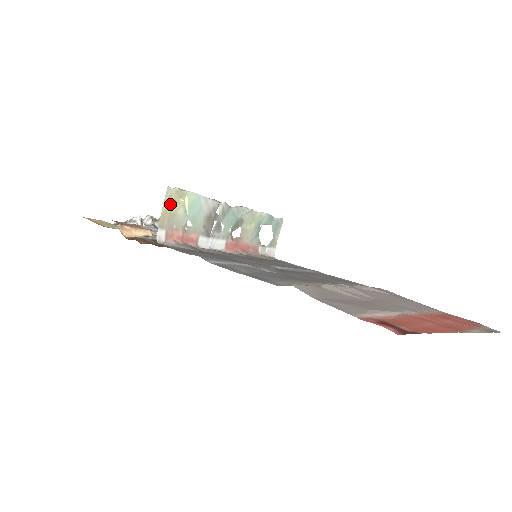
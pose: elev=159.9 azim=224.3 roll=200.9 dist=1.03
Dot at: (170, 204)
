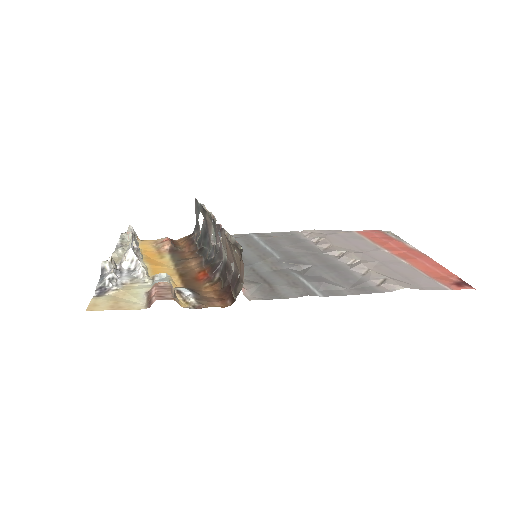
Dot at: (242, 262)
